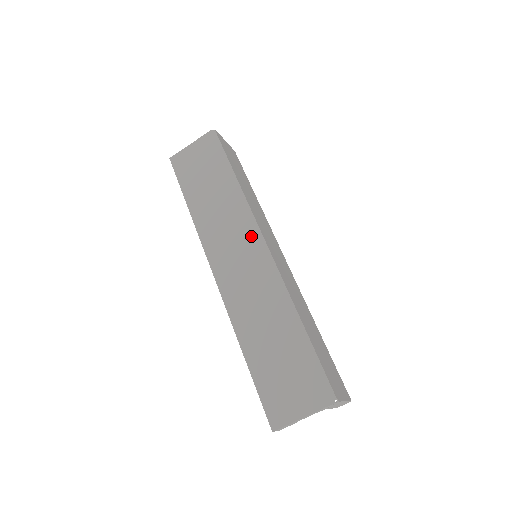
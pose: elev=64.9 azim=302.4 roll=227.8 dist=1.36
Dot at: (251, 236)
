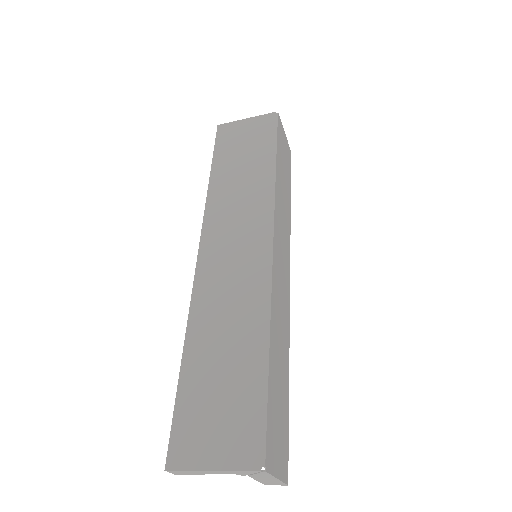
Dot at: (260, 229)
